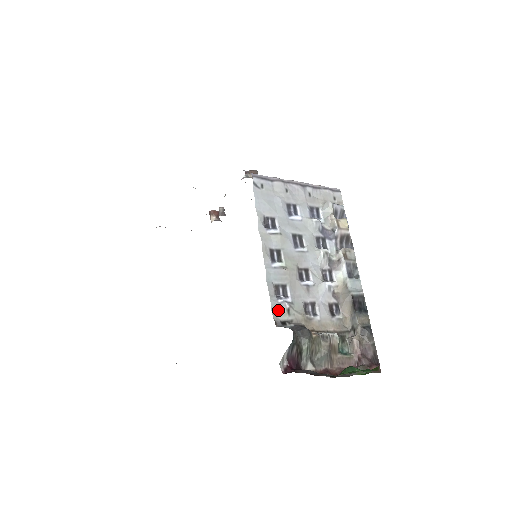
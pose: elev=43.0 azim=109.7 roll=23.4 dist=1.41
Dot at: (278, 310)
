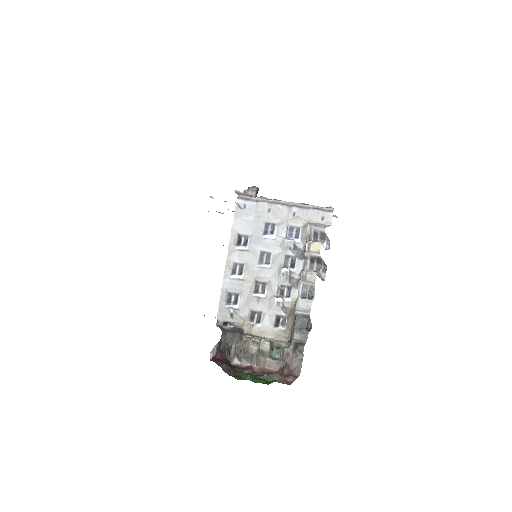
Dot at: (223, 313)
